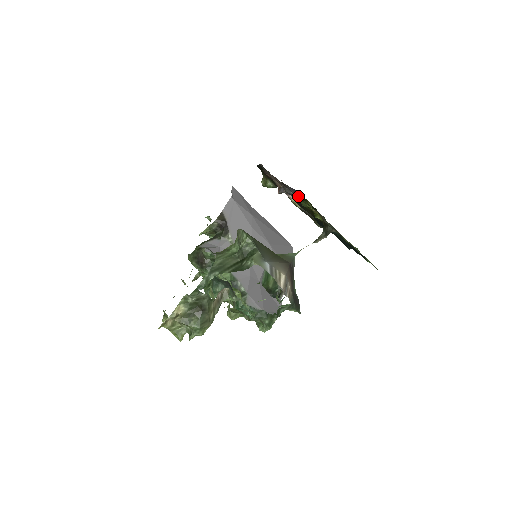
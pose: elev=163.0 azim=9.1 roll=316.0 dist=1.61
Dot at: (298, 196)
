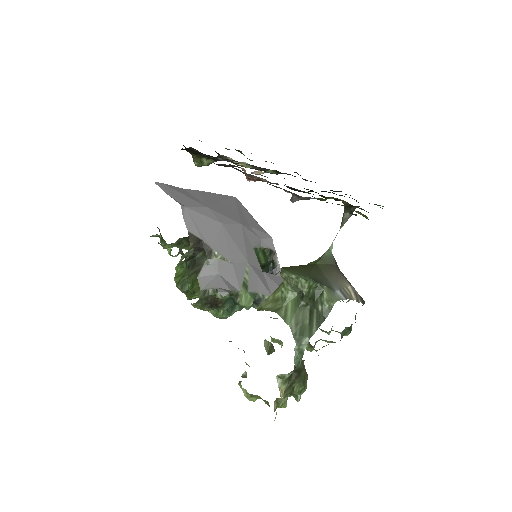
Dot at: occluded
